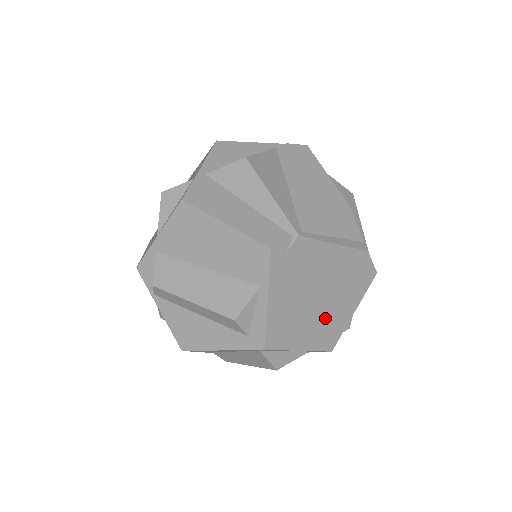
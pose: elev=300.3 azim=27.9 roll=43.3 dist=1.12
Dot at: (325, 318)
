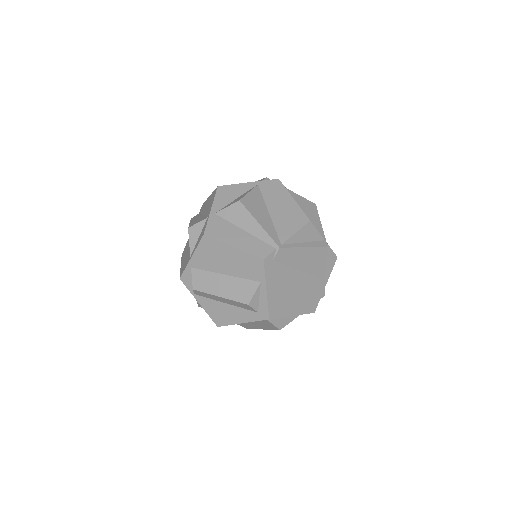
Dot at: (306, 293)
